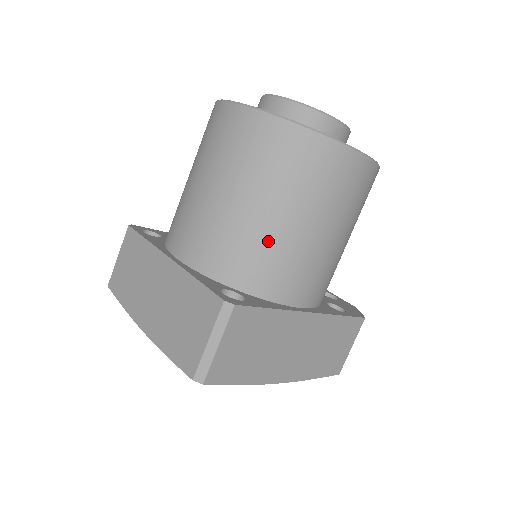
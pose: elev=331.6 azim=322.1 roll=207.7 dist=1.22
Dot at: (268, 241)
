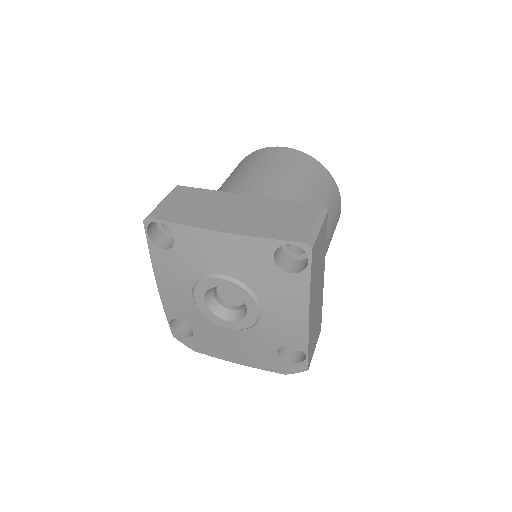
Dot at: occluded
